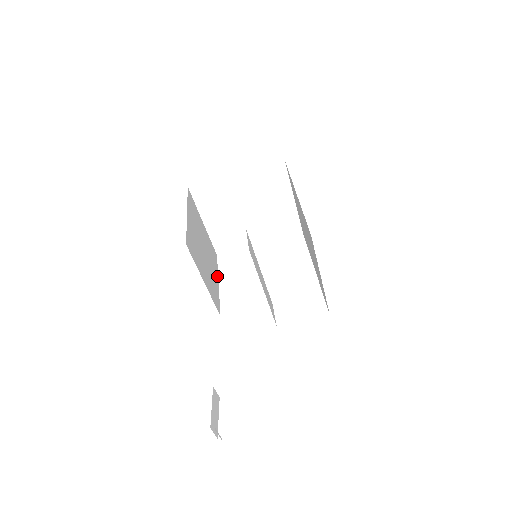
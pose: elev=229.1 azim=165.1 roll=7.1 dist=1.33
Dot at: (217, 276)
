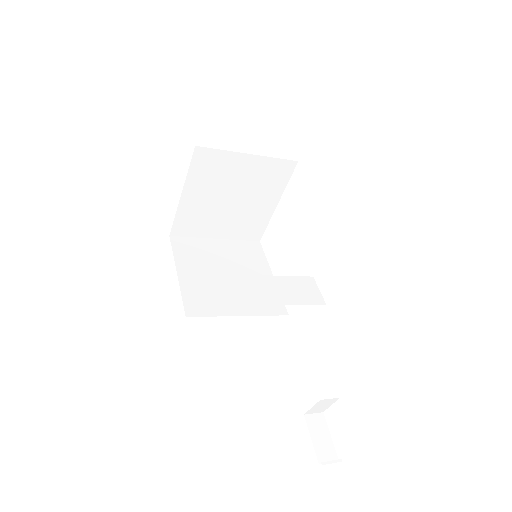
Dot at: (268, 269)
